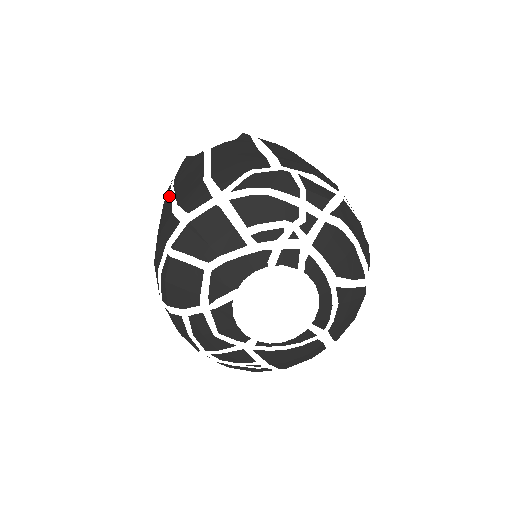
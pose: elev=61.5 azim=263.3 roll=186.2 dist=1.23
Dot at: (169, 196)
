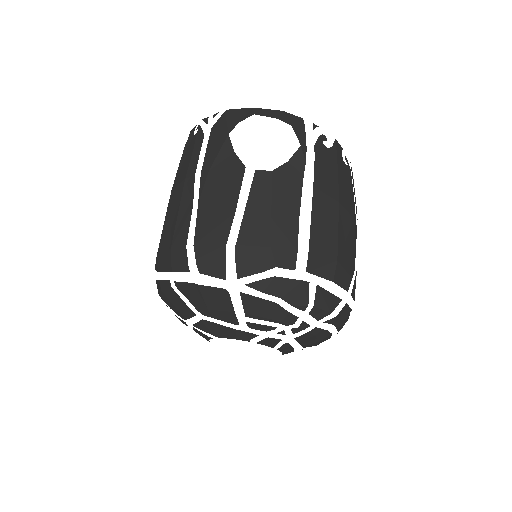
Dot at: (193, 185)
